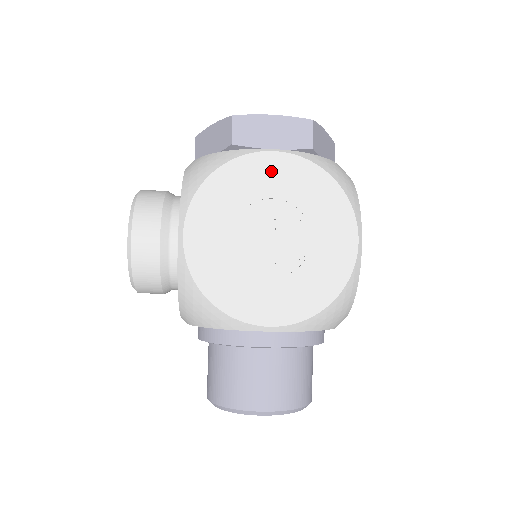
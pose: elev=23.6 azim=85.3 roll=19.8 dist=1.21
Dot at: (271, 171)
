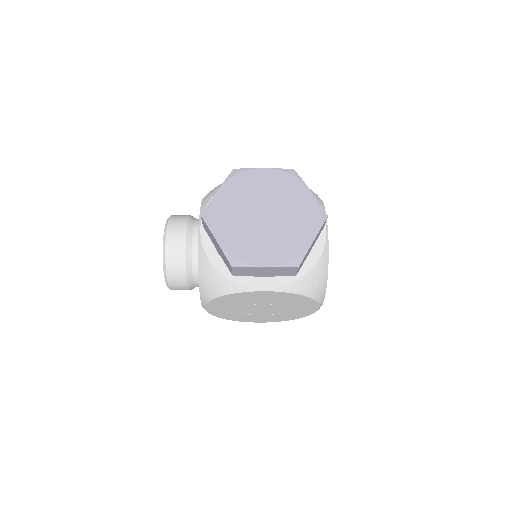
Dot at: (262, 296)
